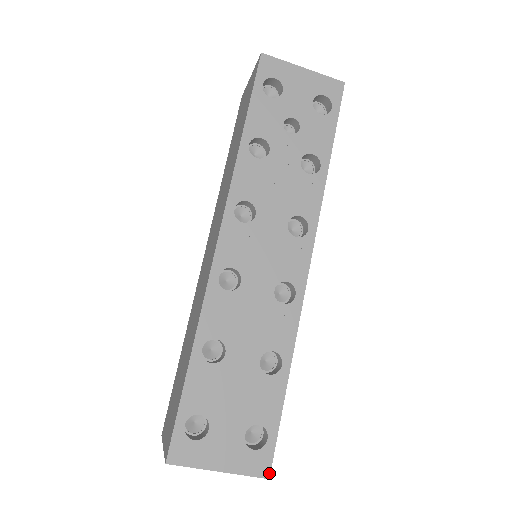
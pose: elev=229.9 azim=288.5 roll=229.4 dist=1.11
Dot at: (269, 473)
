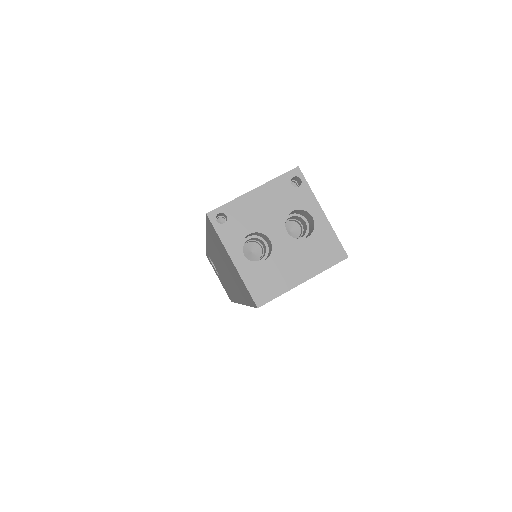
Dot at: (346, 256)
